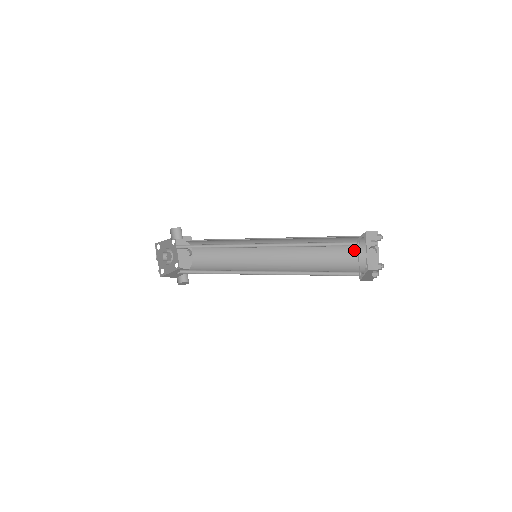
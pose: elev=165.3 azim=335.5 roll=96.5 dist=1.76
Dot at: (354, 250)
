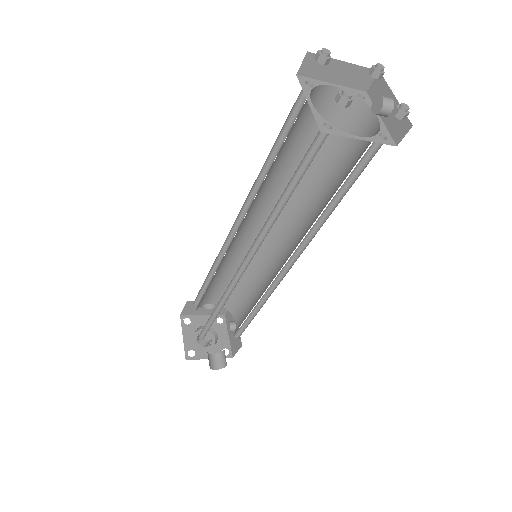
Dot at: (362, 135)
